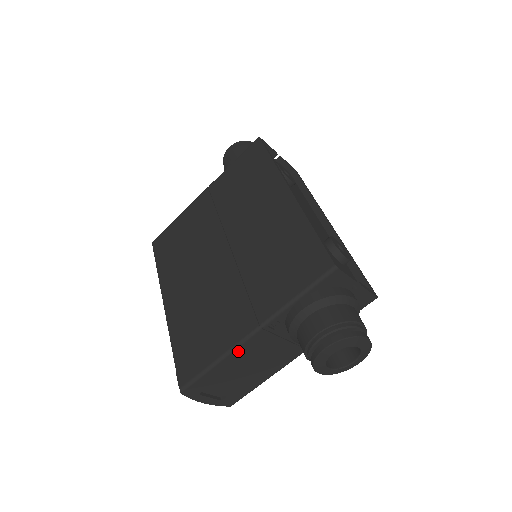
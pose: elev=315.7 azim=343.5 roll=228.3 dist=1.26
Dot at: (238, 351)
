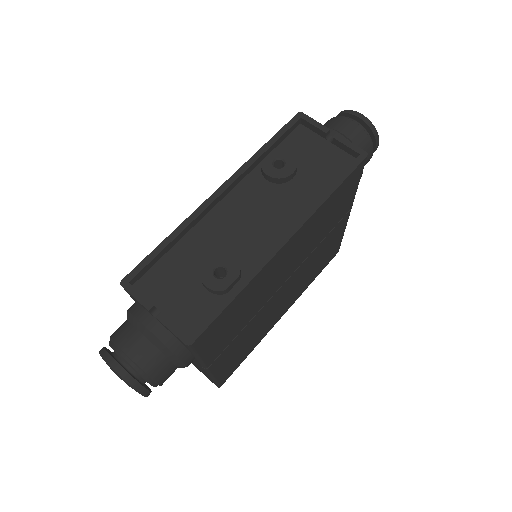
Dot at: occluded
